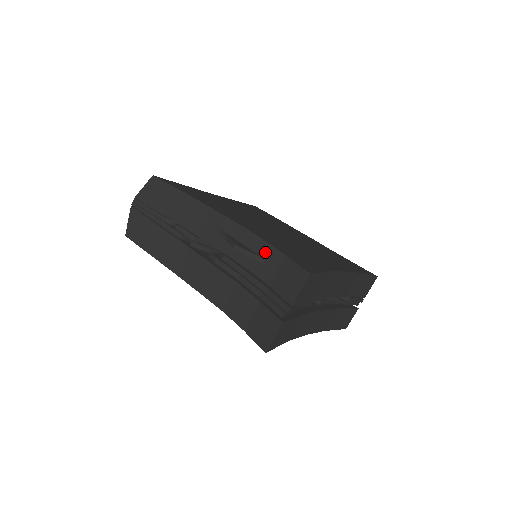
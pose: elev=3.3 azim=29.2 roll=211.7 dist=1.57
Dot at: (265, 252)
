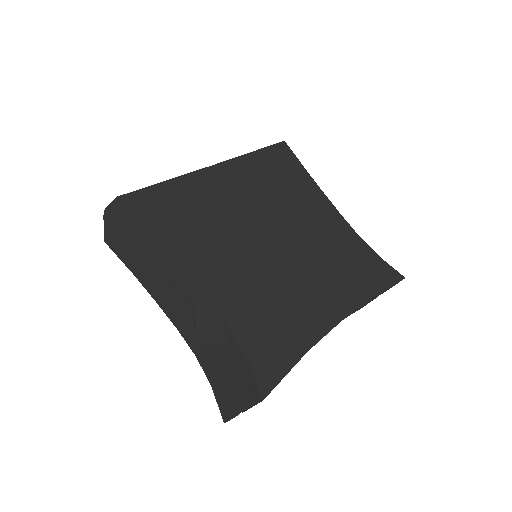
Dot at: (230, 339)
